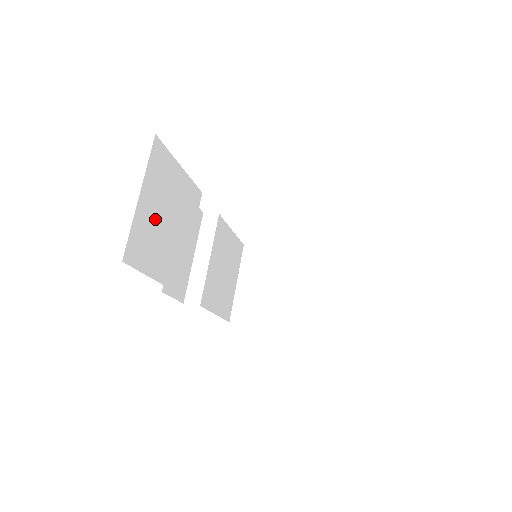
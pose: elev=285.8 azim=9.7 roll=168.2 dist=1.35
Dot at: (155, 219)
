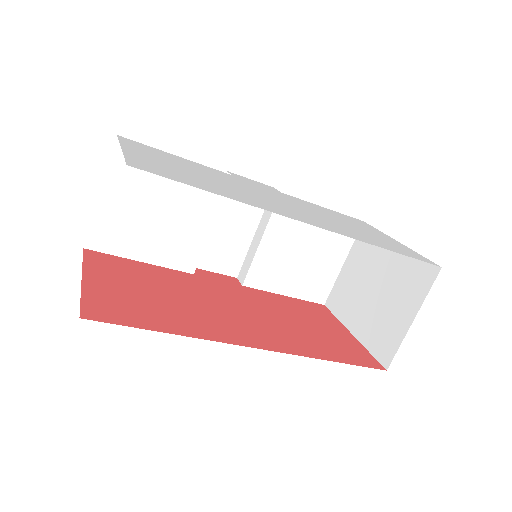
Dot at: (132, 211)
